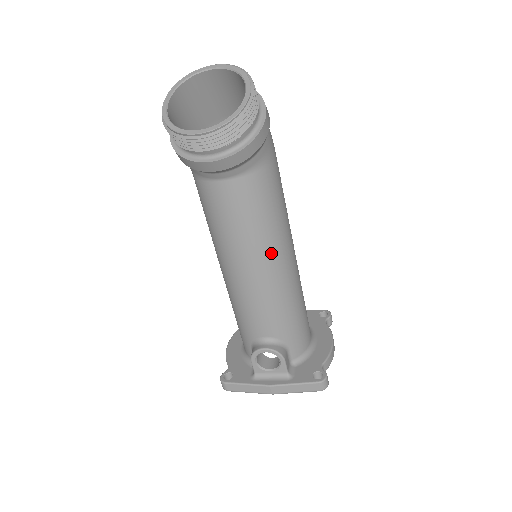
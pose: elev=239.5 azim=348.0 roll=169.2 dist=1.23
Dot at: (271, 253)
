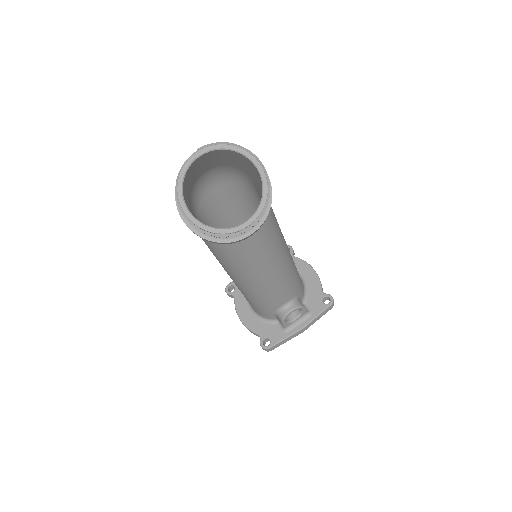
Dot at: (282, 253)
